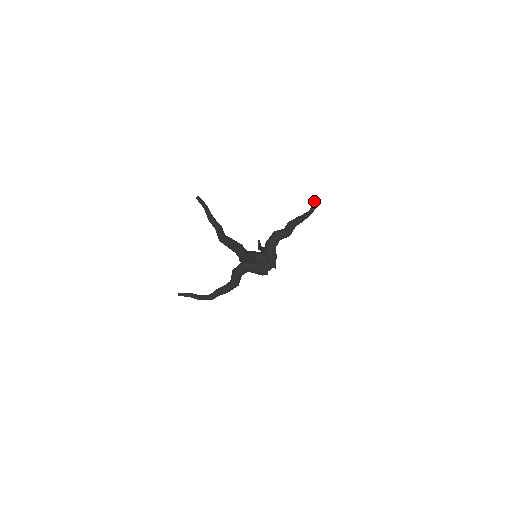
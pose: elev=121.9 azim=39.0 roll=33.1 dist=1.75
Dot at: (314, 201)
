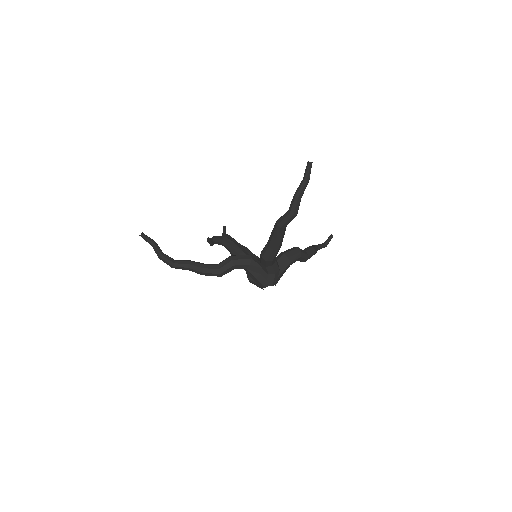
Dot at: (327, 240)
